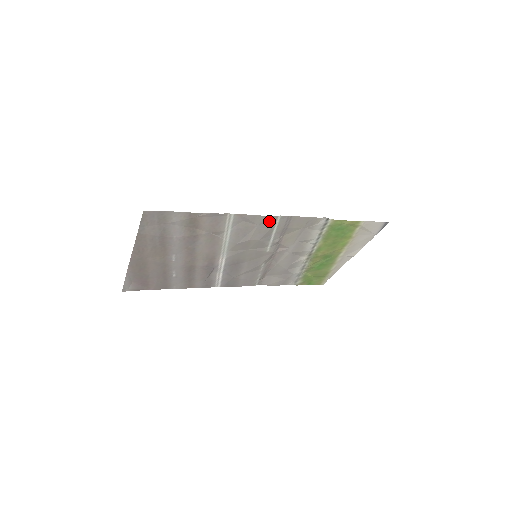
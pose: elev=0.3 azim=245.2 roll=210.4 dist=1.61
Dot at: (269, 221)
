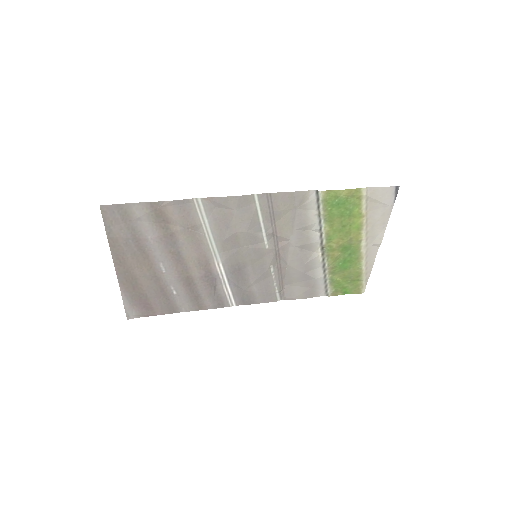
Dot at: (246, 203)
